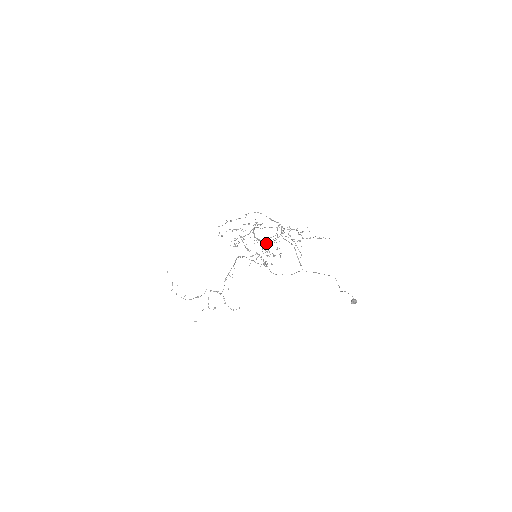
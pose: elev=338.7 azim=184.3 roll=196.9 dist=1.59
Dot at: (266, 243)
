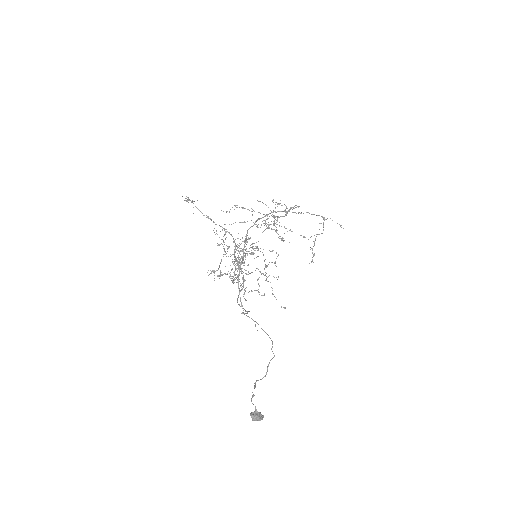
Dot at: occluded
